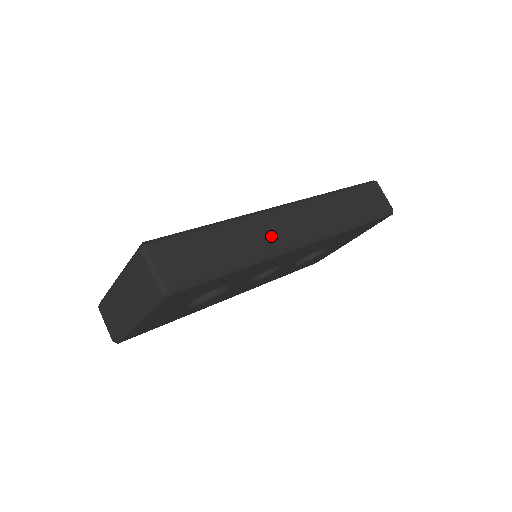
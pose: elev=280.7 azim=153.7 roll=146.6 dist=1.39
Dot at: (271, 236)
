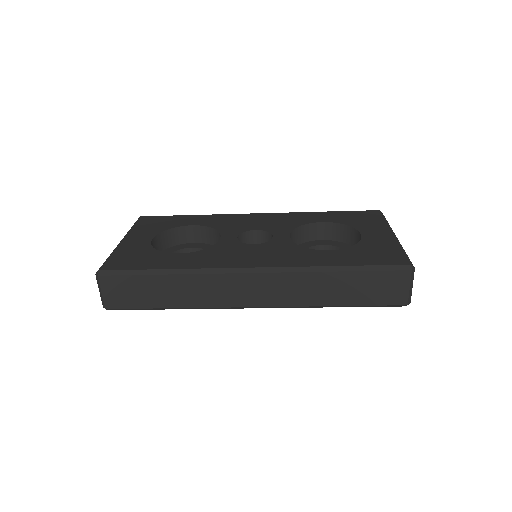
Dot at: (217, 295)
